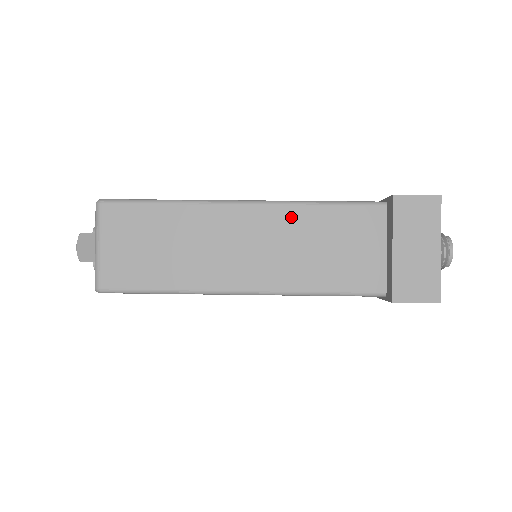
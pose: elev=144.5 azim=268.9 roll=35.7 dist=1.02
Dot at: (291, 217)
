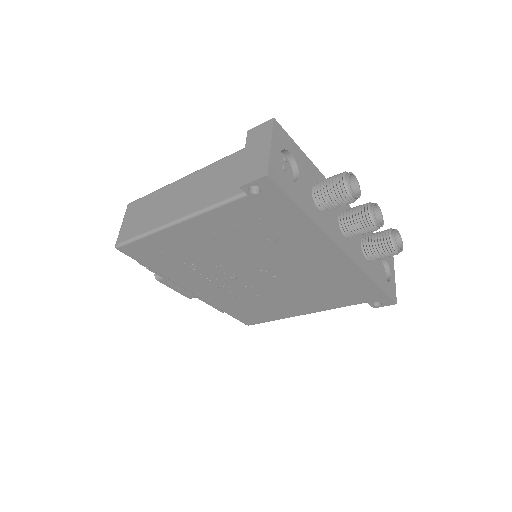
Dot at: (205, 173)
